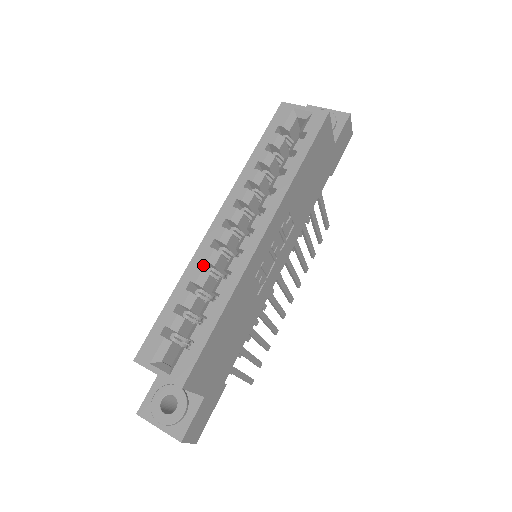
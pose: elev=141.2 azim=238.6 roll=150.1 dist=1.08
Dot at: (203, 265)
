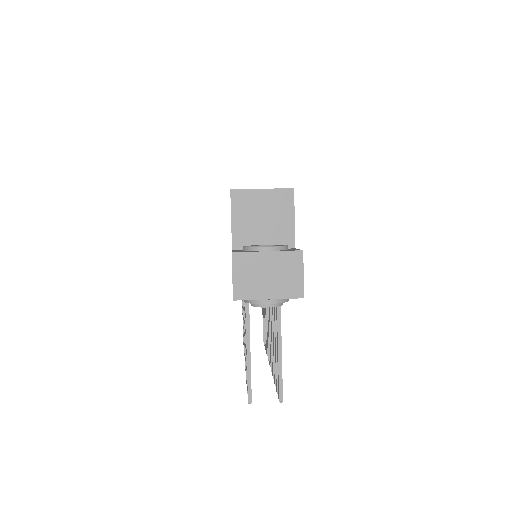
Dot at: occluded
